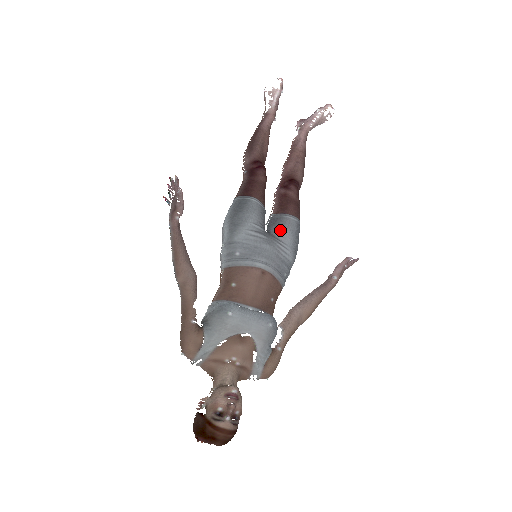
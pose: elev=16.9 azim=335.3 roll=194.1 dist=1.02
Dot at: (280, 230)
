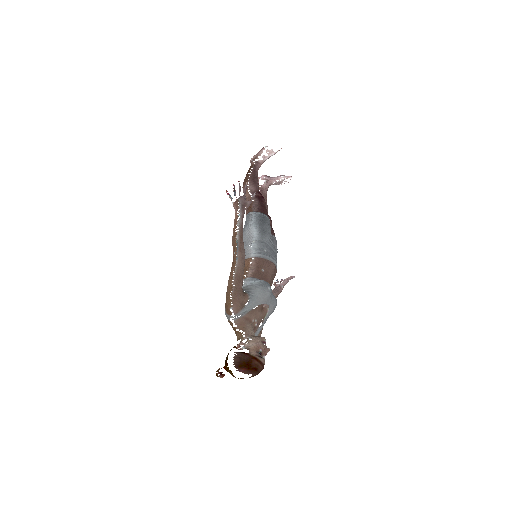
Dot at: occluded
